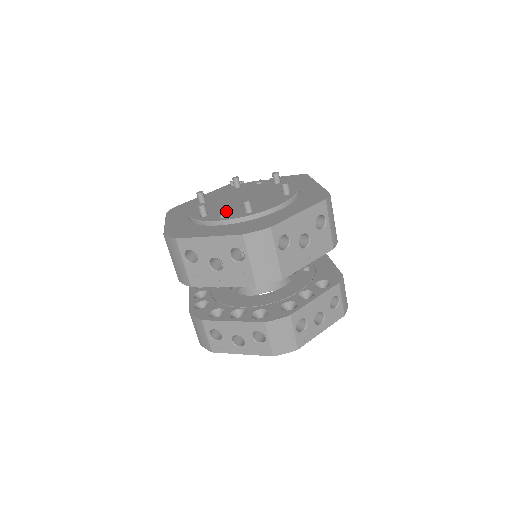
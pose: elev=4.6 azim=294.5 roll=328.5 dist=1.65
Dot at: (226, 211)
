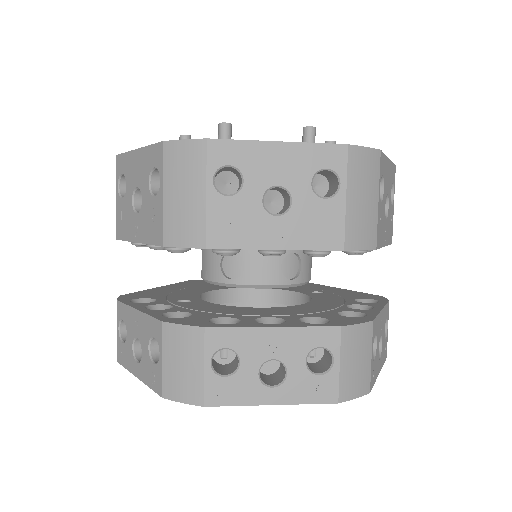
Dot at: occluded
